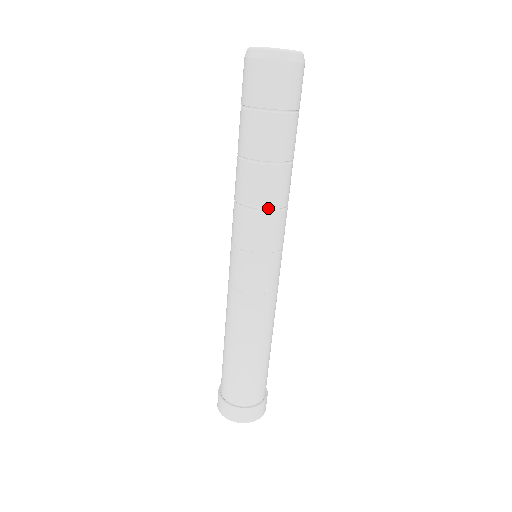
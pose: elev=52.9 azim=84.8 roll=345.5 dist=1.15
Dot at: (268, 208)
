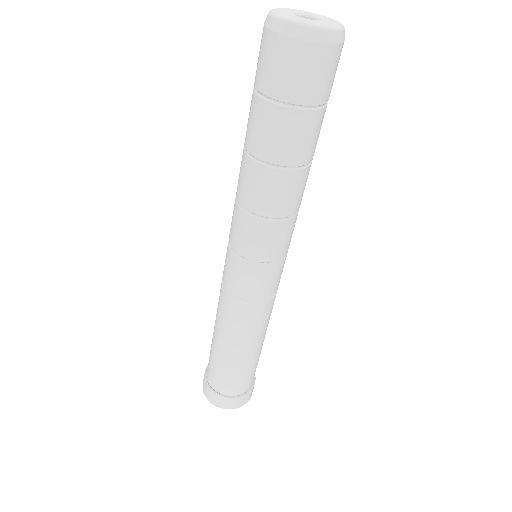
Dot at: (273, 217)
